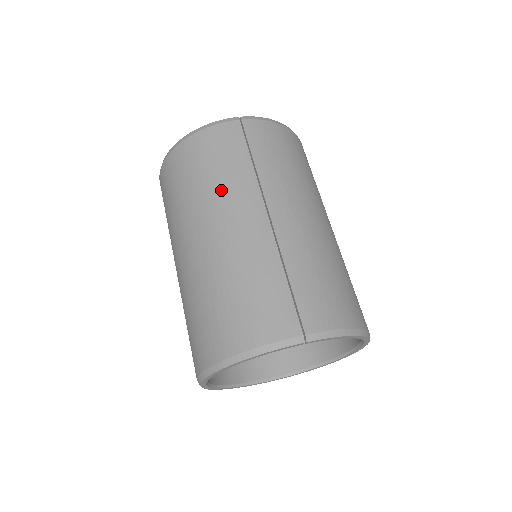
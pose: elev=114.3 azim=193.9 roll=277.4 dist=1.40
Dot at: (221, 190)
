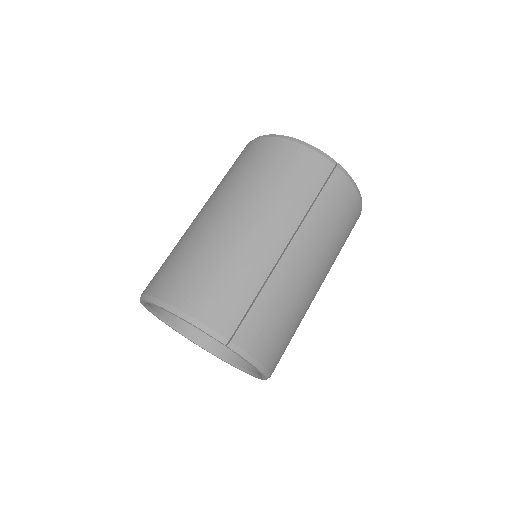
Dot at: (276, 199)
